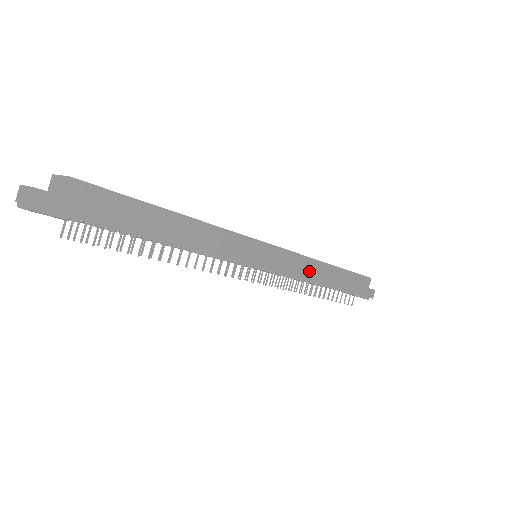
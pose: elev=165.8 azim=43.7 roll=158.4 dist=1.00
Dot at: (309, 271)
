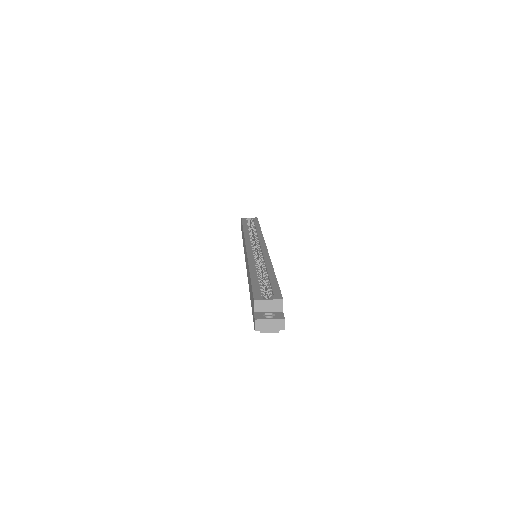
Dot at: occluded
